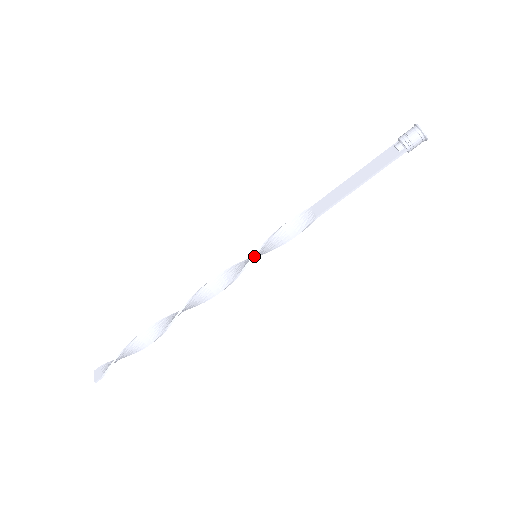
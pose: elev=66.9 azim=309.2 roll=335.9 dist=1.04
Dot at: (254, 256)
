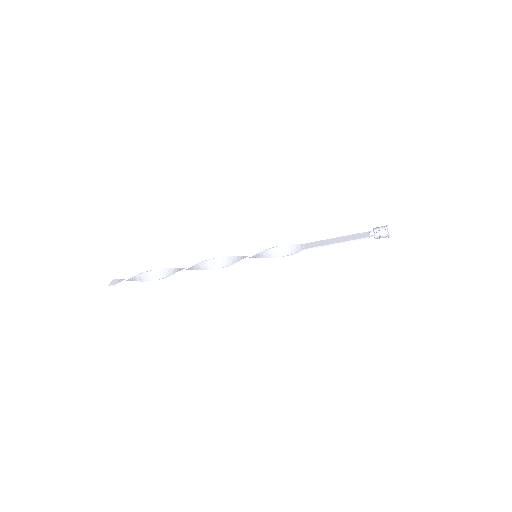
Dot at: (255, 254)
